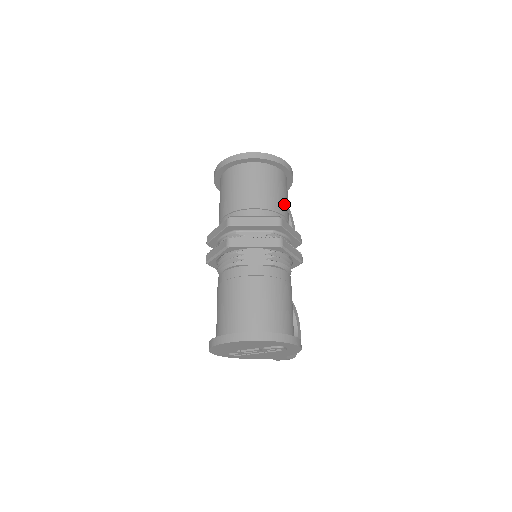
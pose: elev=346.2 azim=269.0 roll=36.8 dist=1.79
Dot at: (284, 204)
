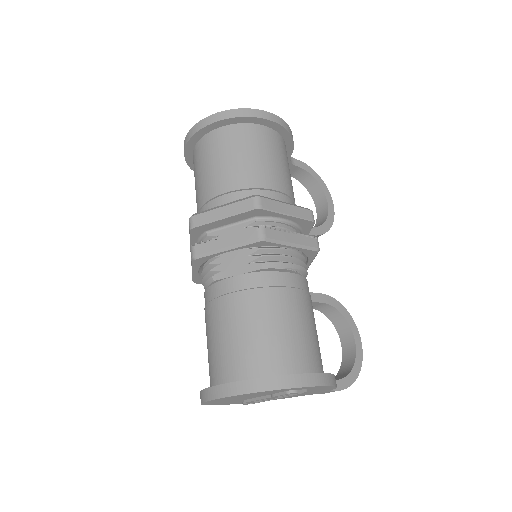
Dot at: (273, 173)
